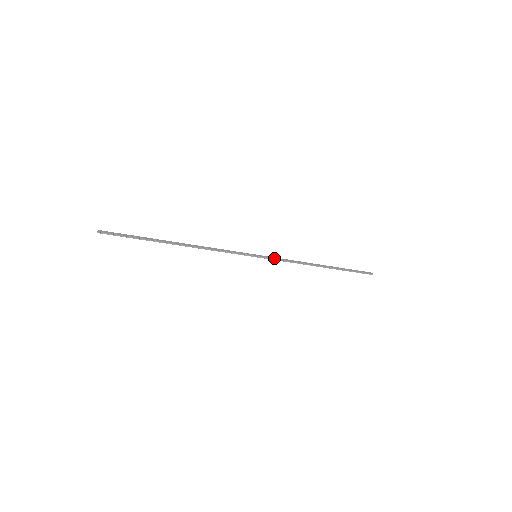
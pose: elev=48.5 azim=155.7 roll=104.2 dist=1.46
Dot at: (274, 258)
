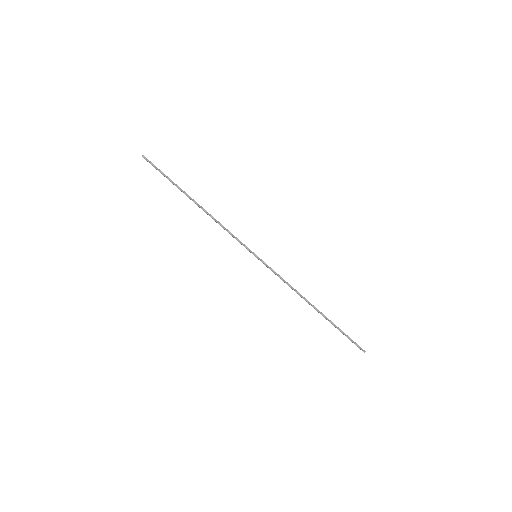
Dot at: occluded
